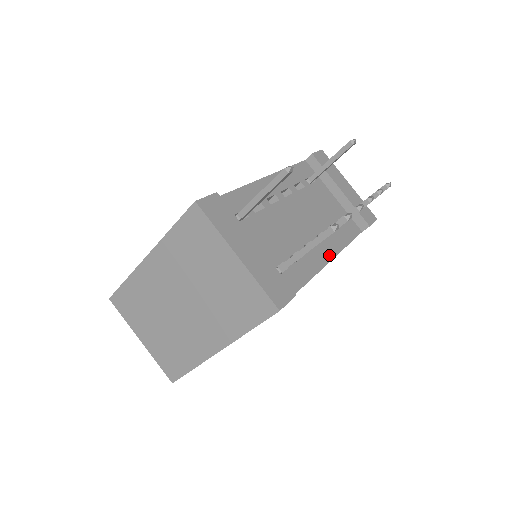
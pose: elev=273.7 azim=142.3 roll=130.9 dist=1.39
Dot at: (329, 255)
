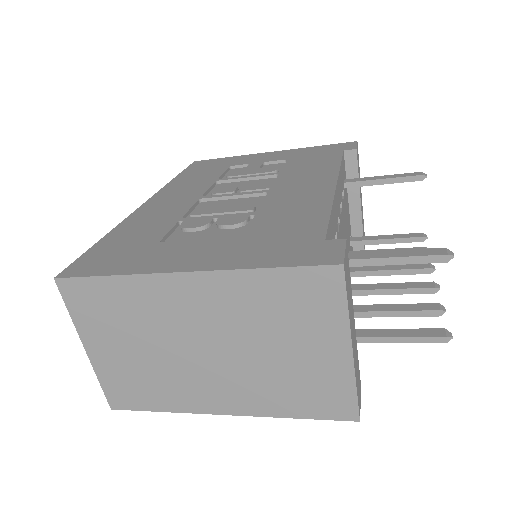
Dot at: occluded
